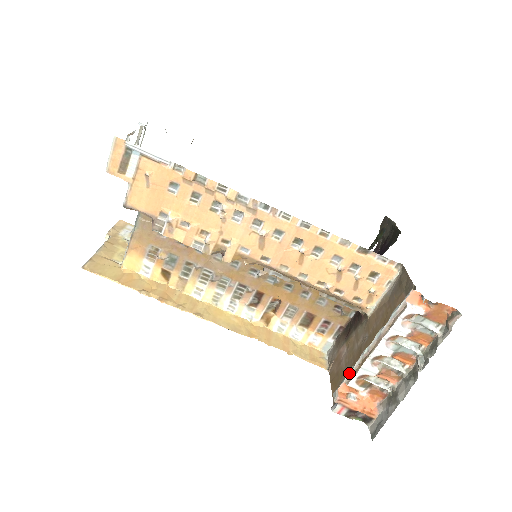
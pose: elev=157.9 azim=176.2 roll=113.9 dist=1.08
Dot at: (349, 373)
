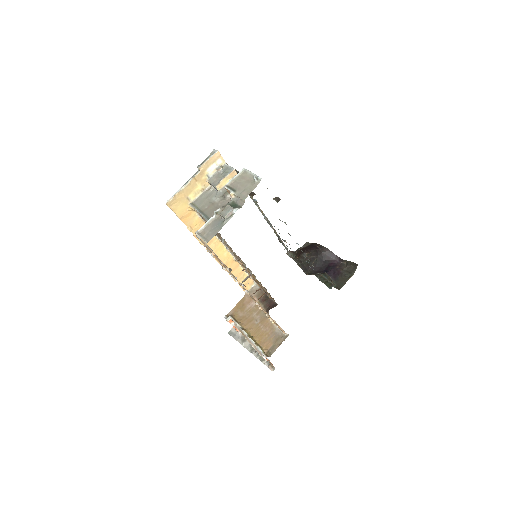
Dot at: (237, 325)
